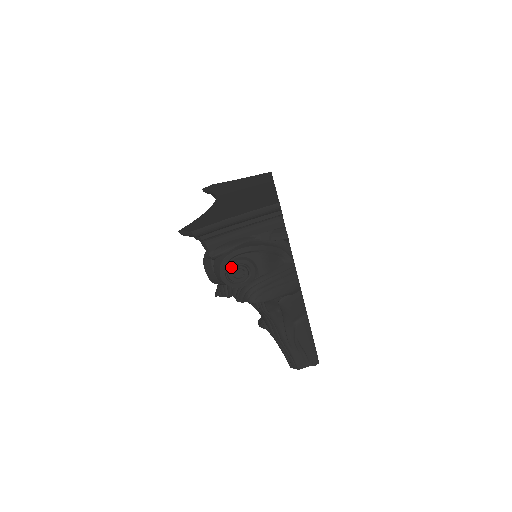
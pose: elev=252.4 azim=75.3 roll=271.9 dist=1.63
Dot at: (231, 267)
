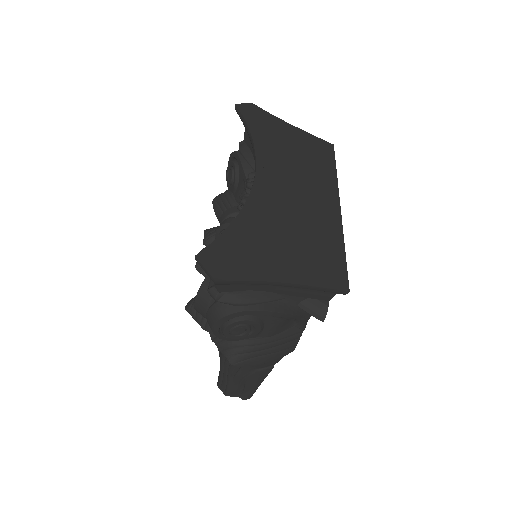
Dot at: (234, 323)
